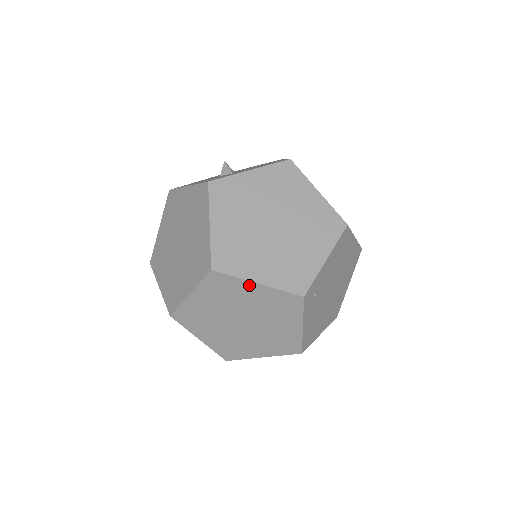
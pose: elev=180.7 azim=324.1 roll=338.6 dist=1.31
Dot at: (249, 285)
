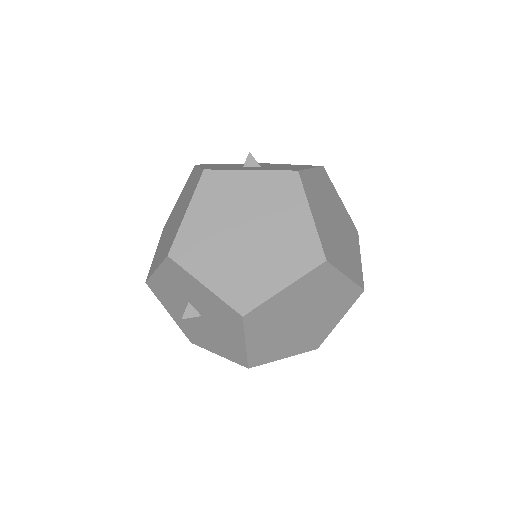
Dot at: (340, 278)
